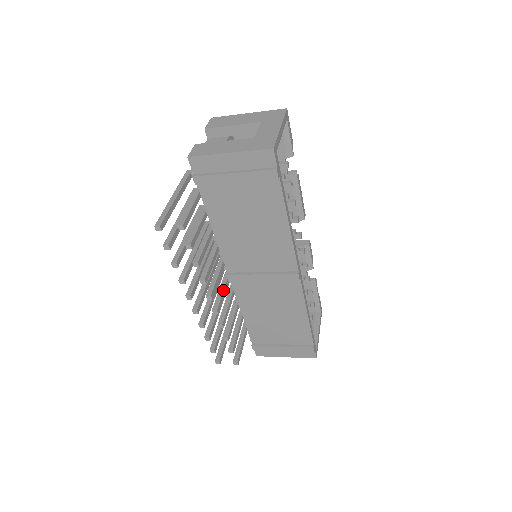
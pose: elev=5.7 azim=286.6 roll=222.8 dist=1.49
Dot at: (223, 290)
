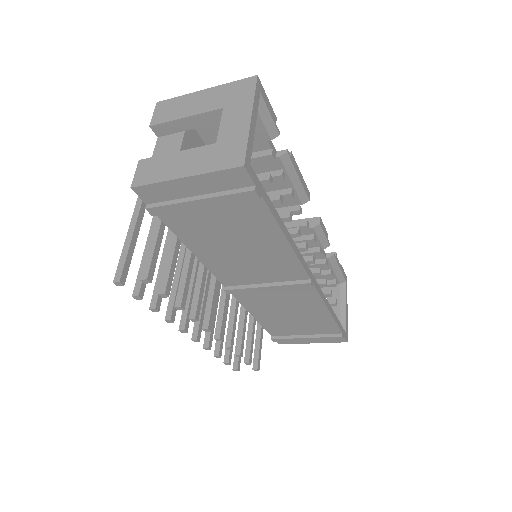
Dot at: (223, 307)
